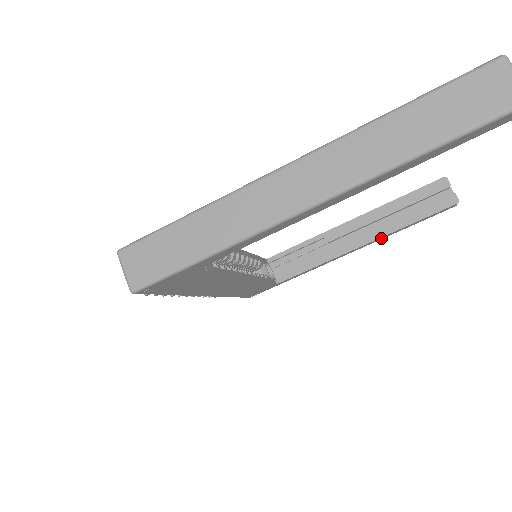
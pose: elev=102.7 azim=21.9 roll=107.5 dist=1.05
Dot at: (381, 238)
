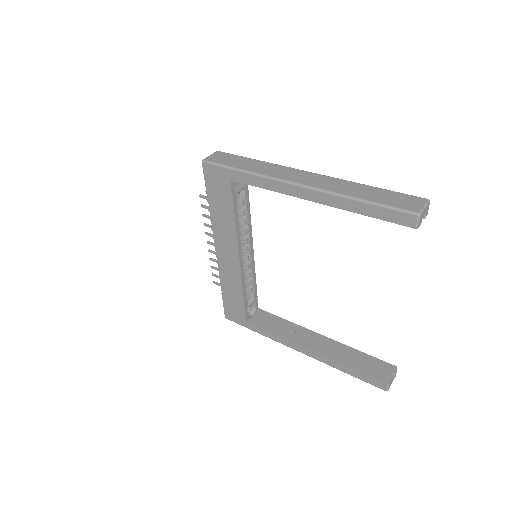
Dot at: (325, 360)
